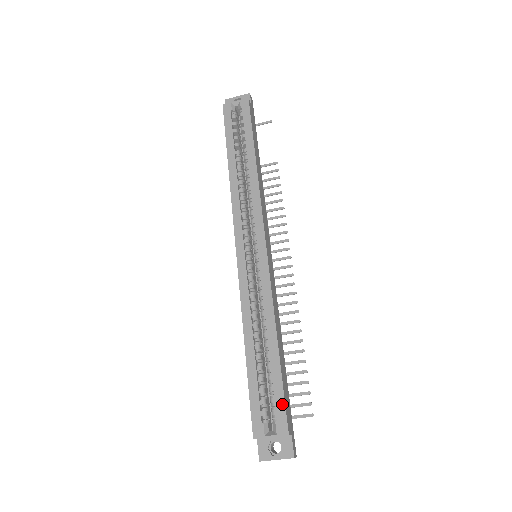
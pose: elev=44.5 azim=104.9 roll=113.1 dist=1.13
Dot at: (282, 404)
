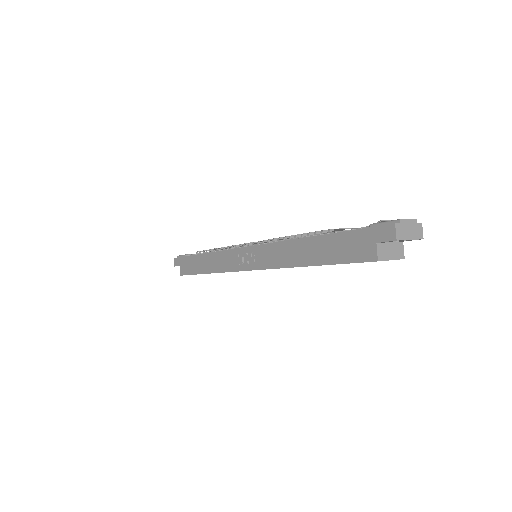
Dot at: occluded
